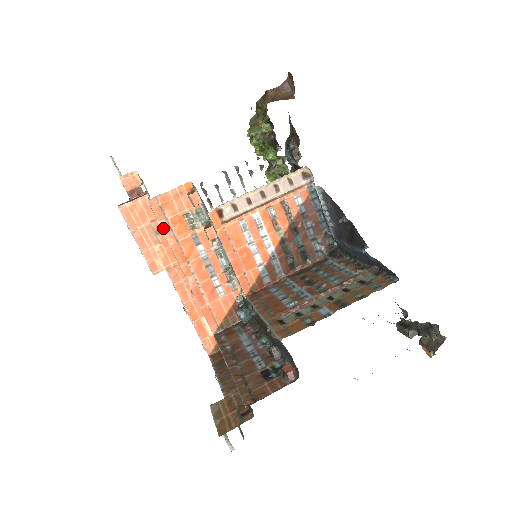
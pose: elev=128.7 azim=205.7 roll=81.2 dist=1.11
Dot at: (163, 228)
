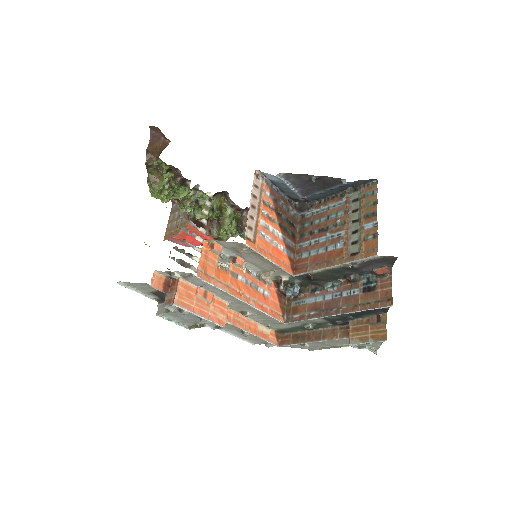
Dot at: (217, 286)
